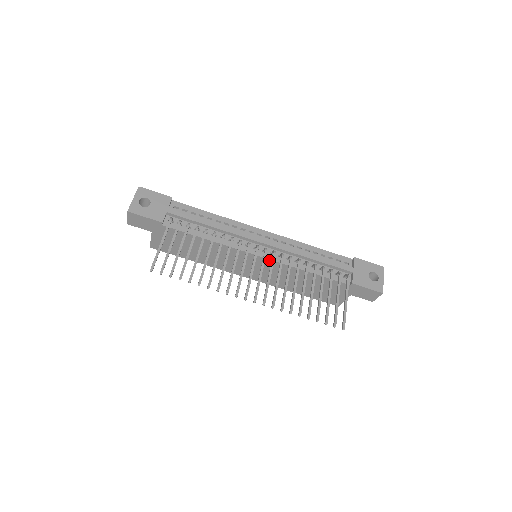
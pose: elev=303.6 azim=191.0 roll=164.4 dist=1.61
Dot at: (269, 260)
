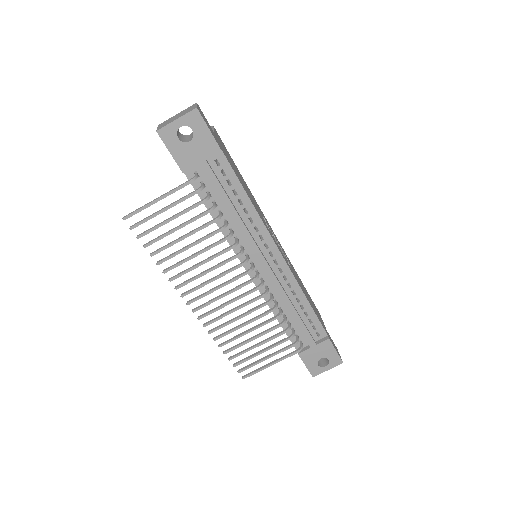
Dot at: occluded
